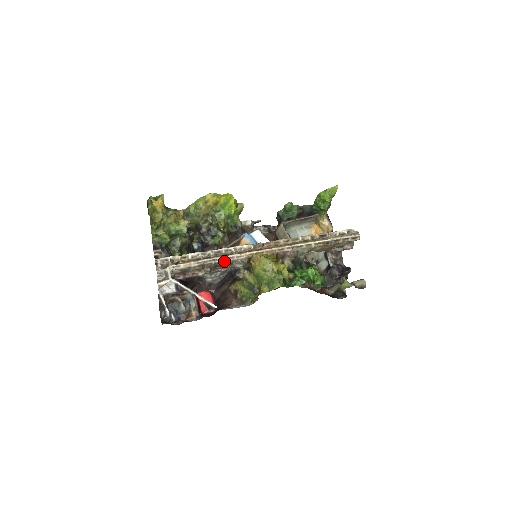
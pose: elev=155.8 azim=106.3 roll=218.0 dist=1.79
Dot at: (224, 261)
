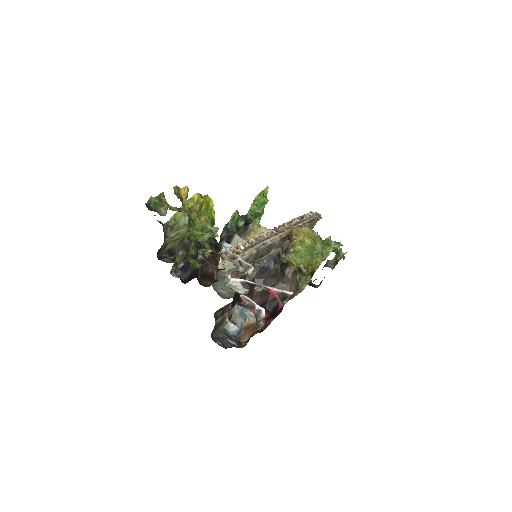
Dot at: (269, 245)
